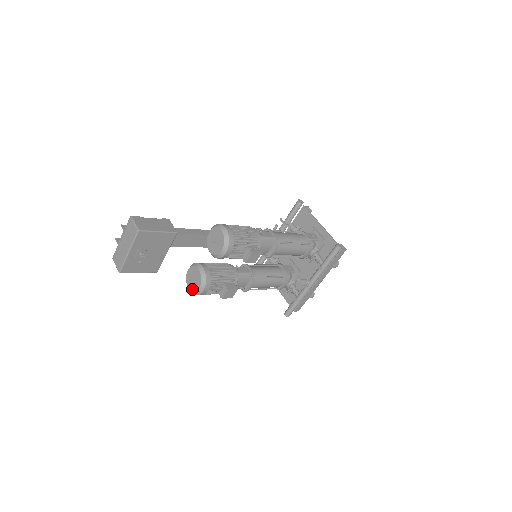
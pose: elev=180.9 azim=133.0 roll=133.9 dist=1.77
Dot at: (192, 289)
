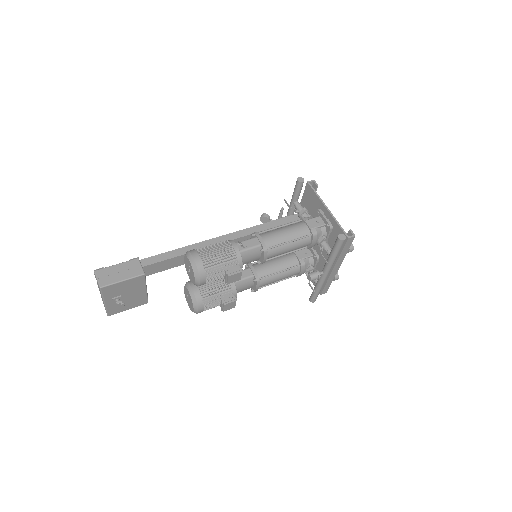
Dot at: (190, 308)
